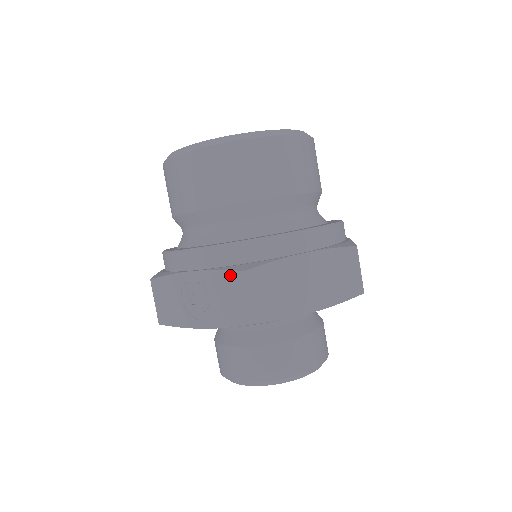
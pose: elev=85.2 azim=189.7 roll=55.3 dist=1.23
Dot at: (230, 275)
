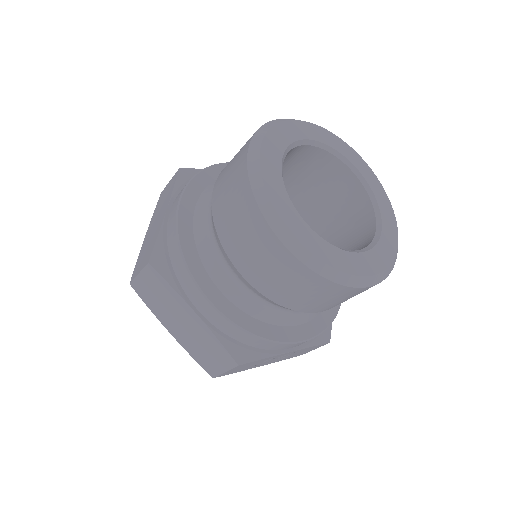
Dot at: (318, 346)
